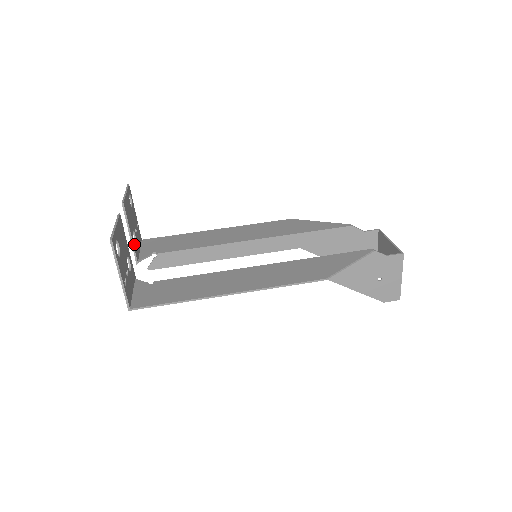
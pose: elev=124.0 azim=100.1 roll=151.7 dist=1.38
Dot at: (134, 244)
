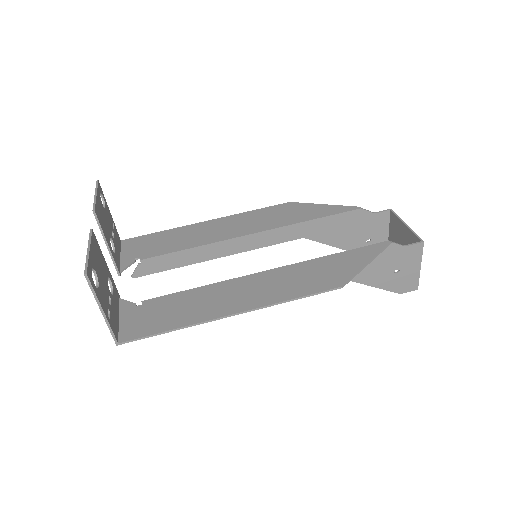
Dot at: (113, 254)
